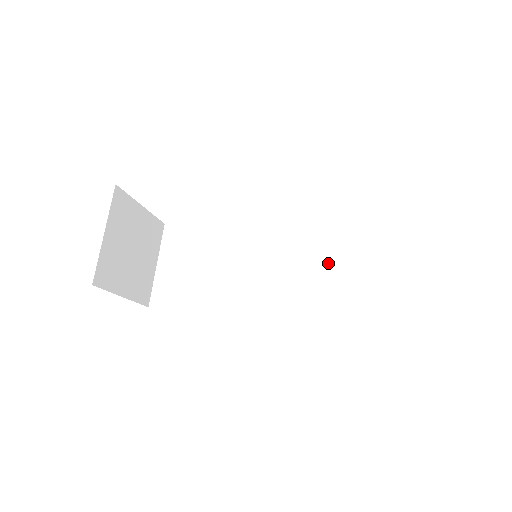
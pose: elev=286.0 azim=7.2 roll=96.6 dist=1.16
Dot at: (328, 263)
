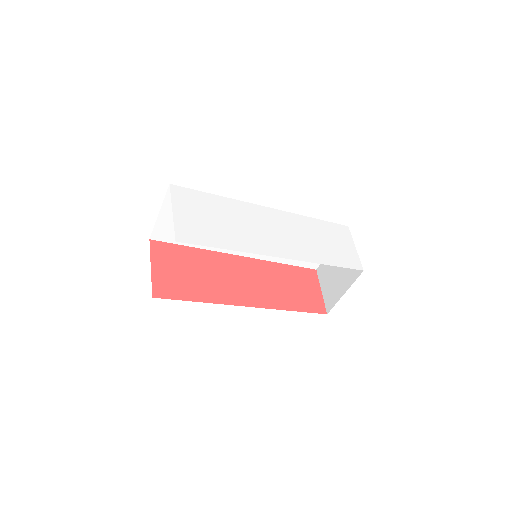
Dot at: occluded
